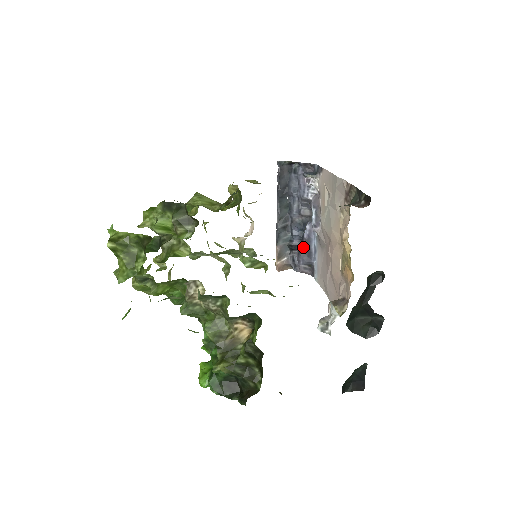
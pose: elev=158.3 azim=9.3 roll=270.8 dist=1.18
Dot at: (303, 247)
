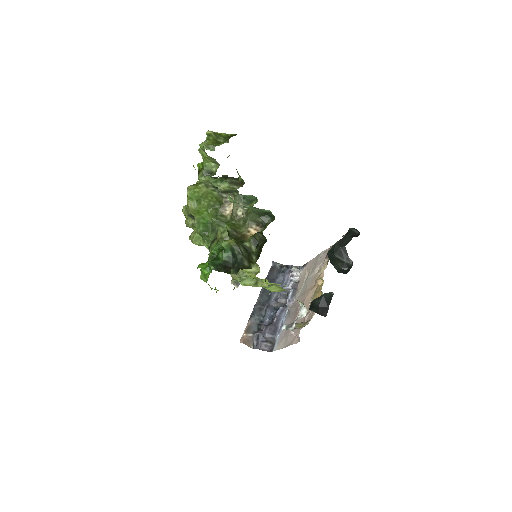
Dot at: (272, 323)
